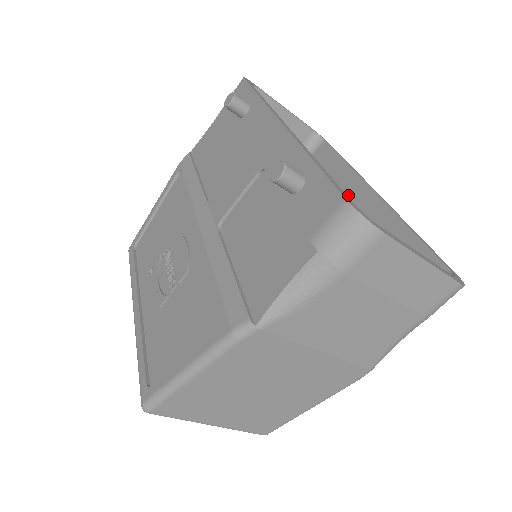
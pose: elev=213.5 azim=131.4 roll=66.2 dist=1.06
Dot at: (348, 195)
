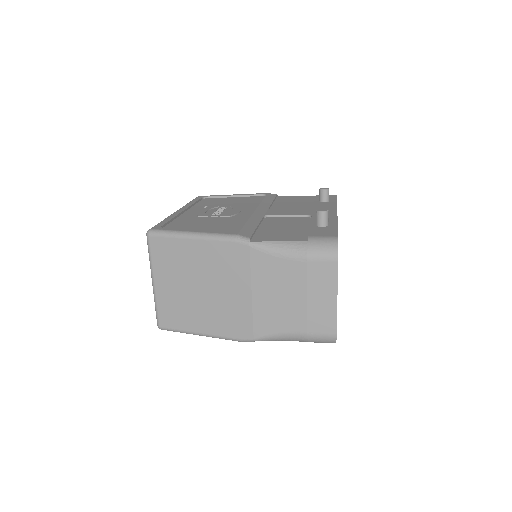
Dot at: occluded
